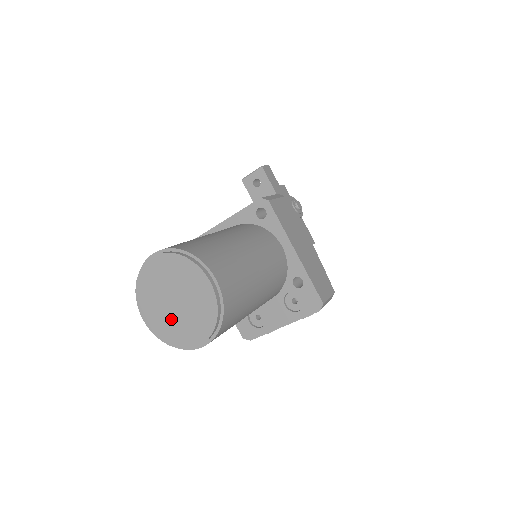
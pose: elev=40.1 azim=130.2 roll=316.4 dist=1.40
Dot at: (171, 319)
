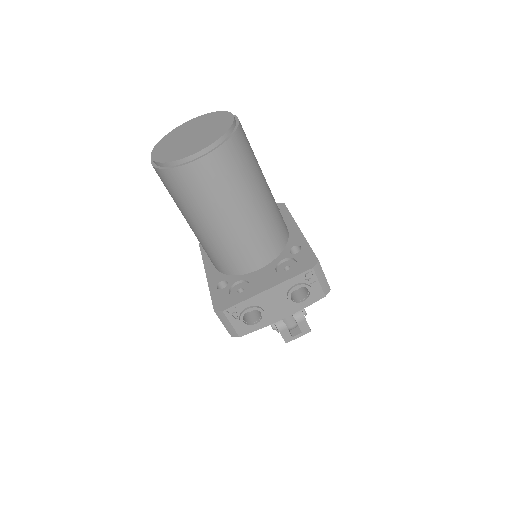
Dot at: (181, 146)
